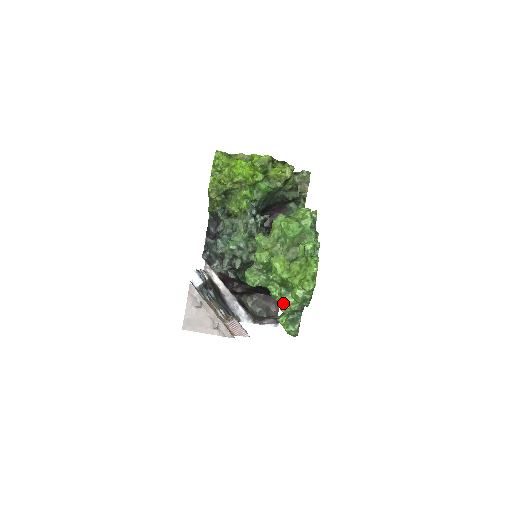
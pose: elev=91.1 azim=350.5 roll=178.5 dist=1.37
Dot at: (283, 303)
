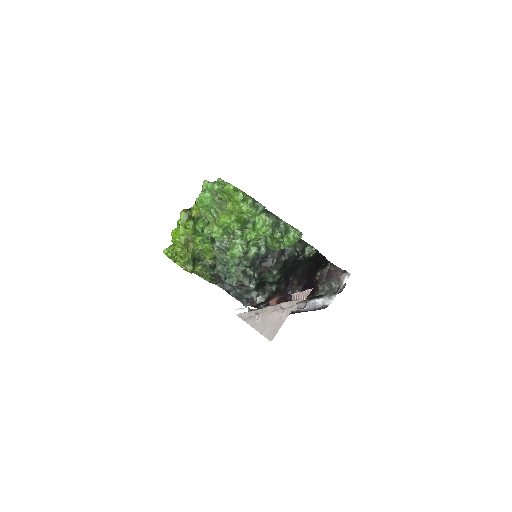
Dot at: (260, 230)
